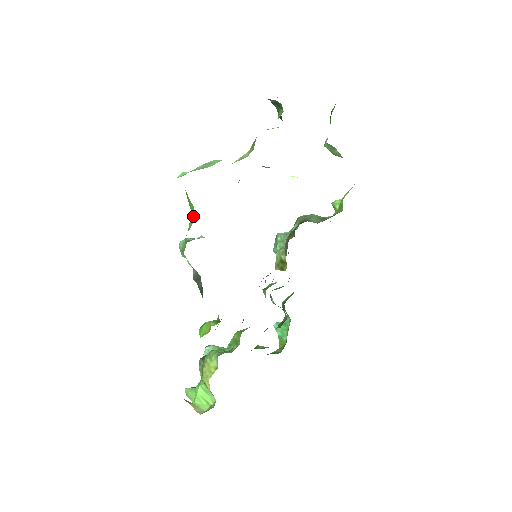
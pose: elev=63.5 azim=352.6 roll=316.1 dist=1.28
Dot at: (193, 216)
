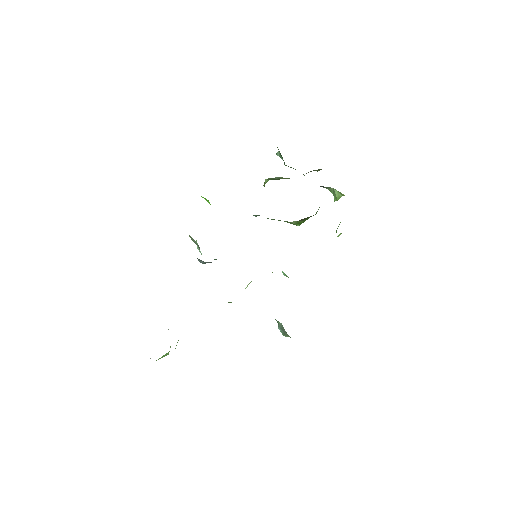
Dot at: occluded
